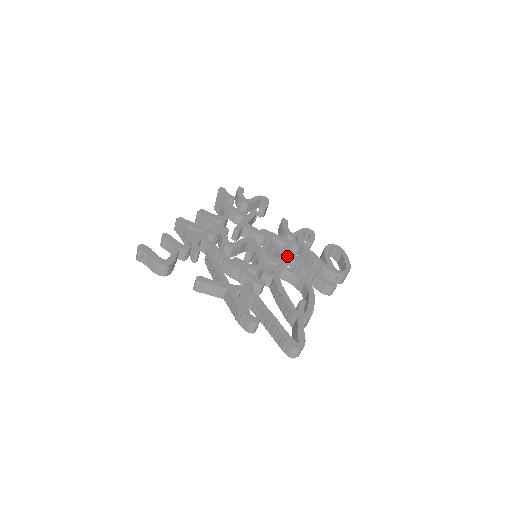
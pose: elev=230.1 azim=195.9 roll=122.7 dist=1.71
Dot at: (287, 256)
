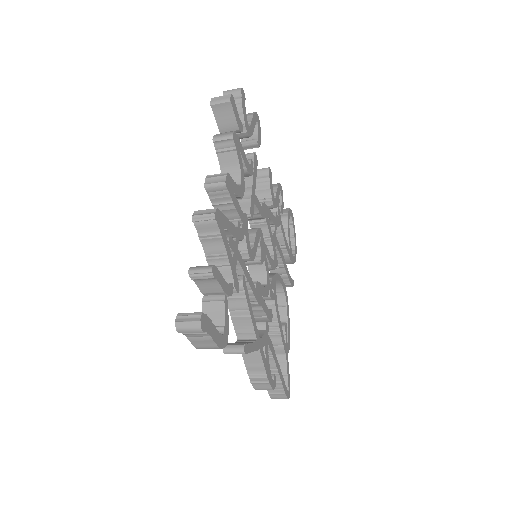
Dot at: occluded
